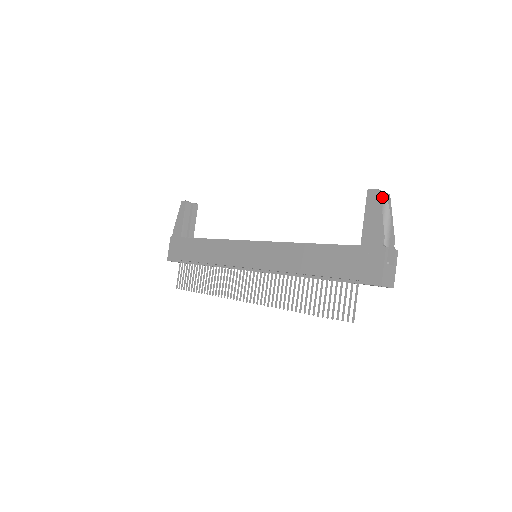
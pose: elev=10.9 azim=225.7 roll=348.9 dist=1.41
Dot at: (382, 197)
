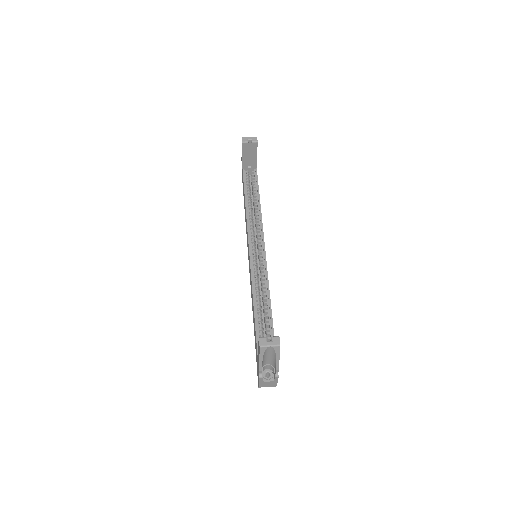
Dot at: (268, 348)
